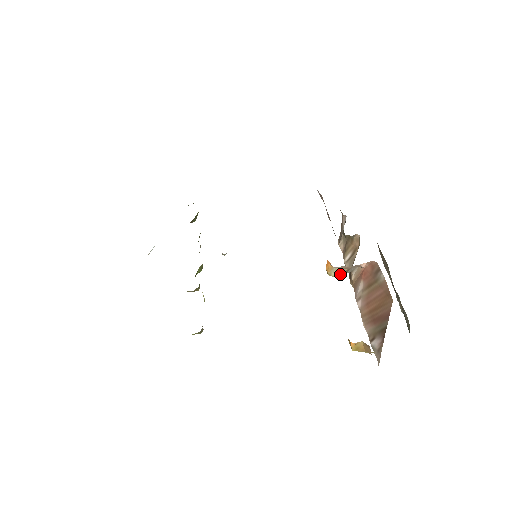
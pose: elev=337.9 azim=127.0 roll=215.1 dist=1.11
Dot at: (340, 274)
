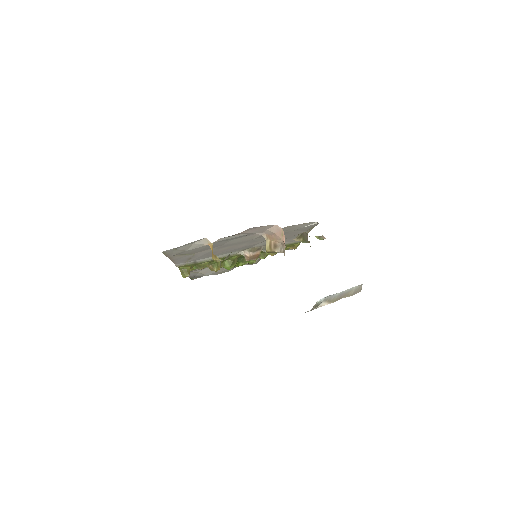
Dot at: (270, 248)
